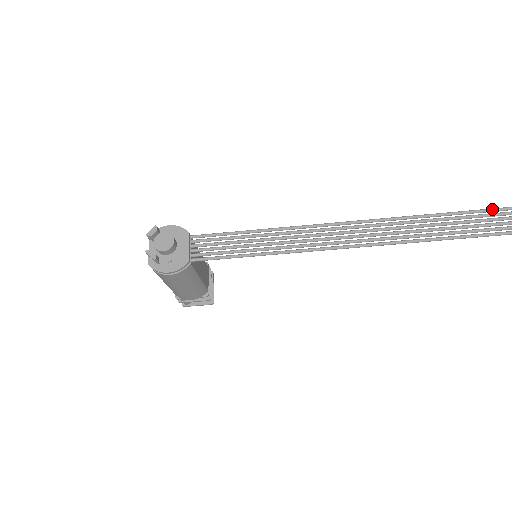
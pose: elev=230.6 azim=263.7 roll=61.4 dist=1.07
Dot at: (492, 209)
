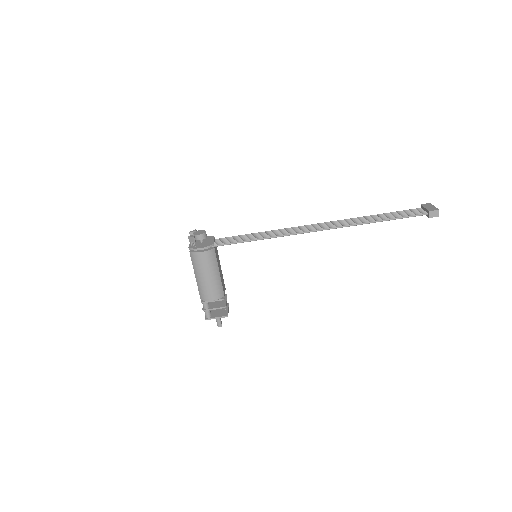
Dot at: (393, 212)
